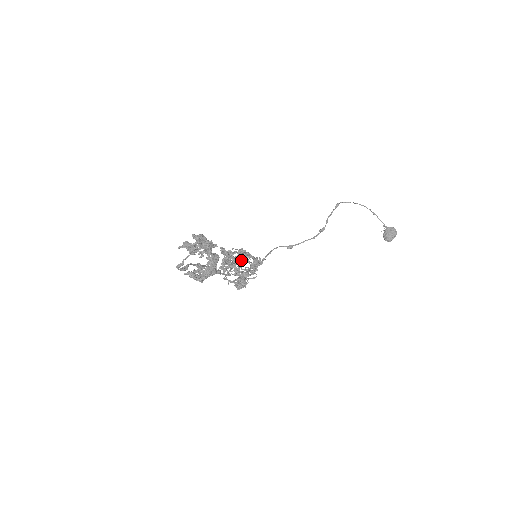
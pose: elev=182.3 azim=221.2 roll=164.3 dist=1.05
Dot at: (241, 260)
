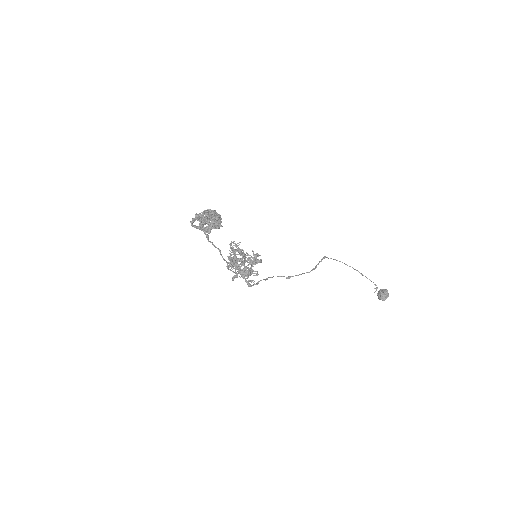
Dot at: occluded
